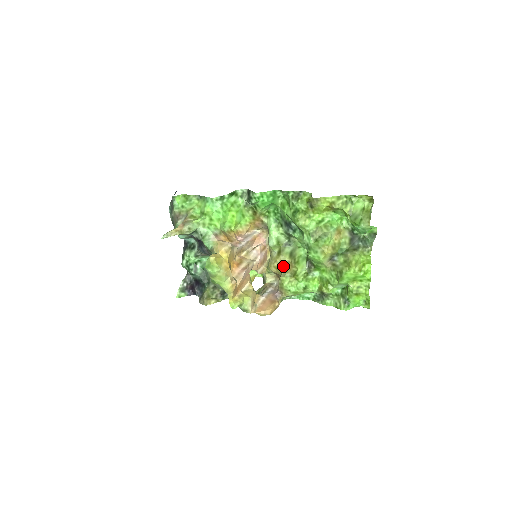
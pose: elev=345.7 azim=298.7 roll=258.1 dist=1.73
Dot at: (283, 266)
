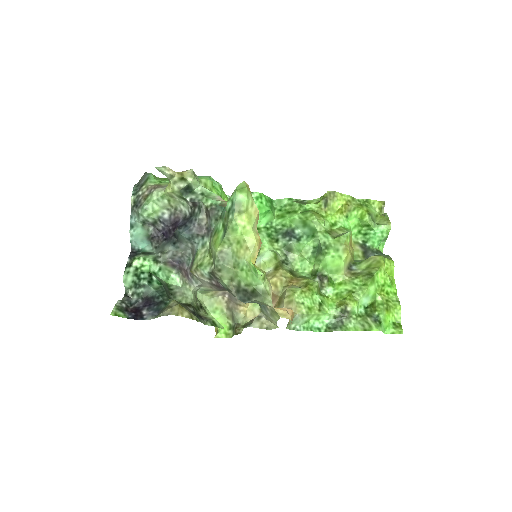
Dot at: (285, 281)
